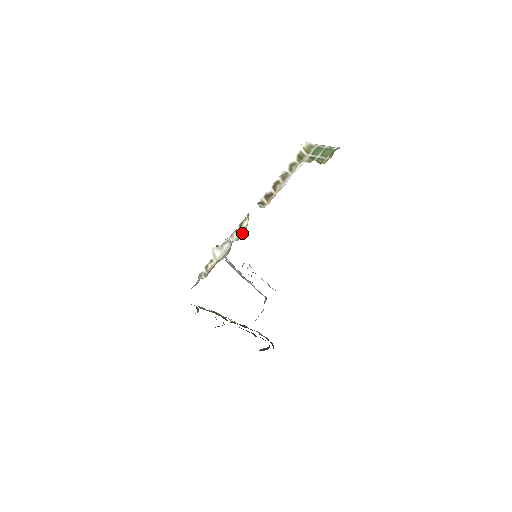
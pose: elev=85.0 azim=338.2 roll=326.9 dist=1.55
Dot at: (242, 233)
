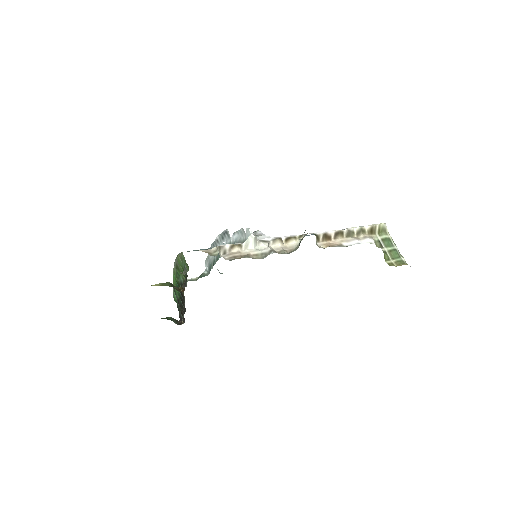
Dot at: (286, 250)
